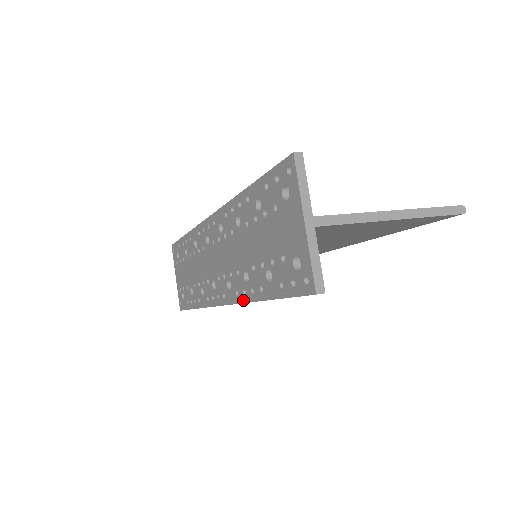
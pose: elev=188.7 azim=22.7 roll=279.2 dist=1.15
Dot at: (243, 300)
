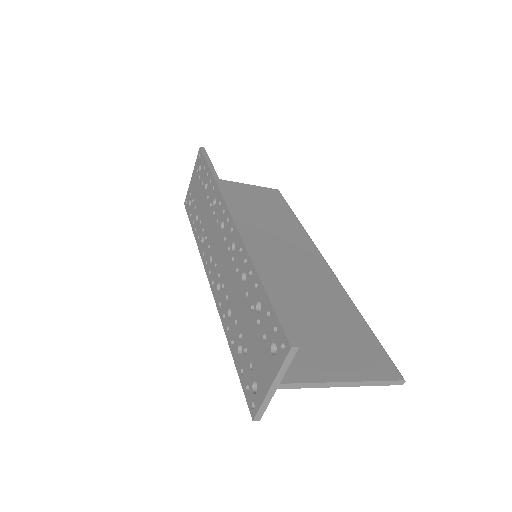
Dot at: (221, 317)
